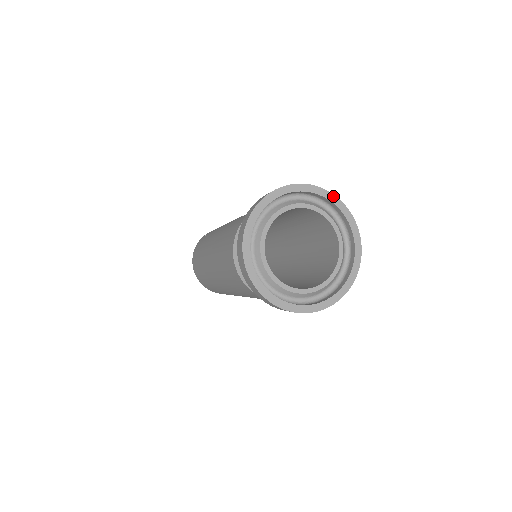
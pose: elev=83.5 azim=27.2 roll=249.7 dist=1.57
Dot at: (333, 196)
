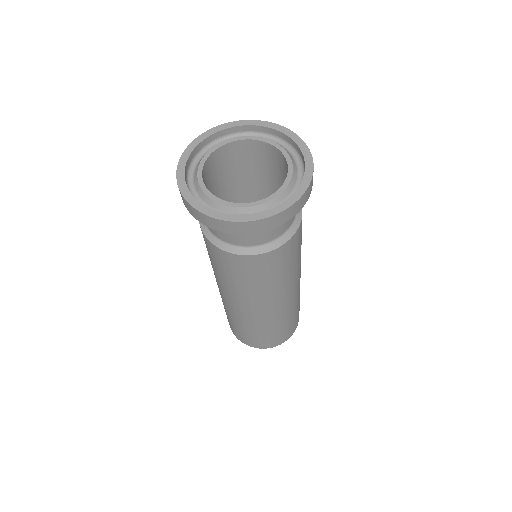
Dot at: (296, 136)
